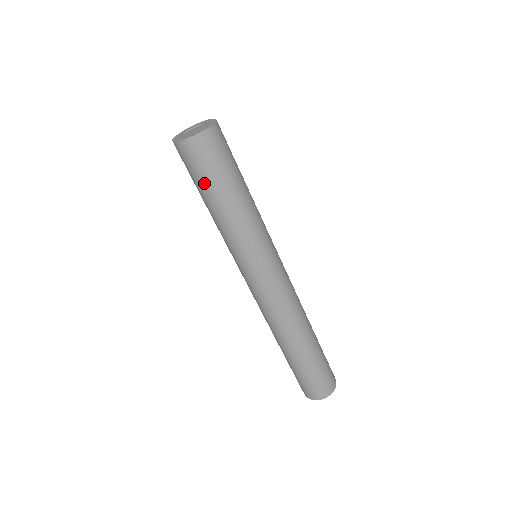
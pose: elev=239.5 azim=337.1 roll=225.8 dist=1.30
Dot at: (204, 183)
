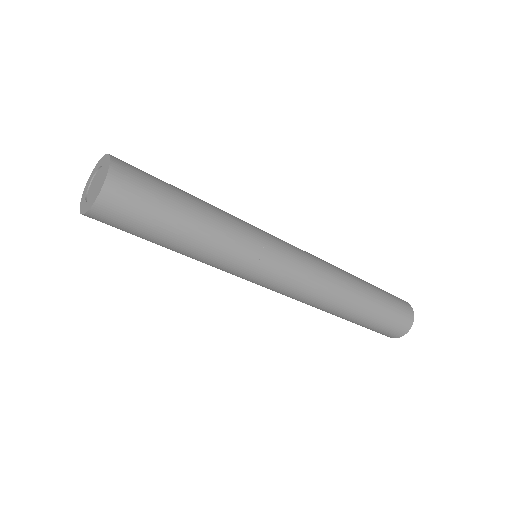
Dot at: (150, 232)
